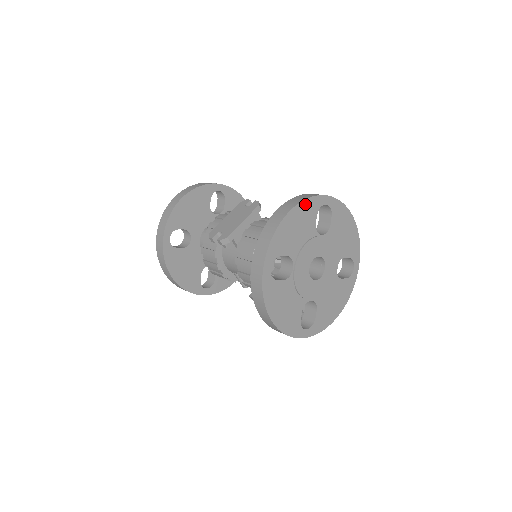
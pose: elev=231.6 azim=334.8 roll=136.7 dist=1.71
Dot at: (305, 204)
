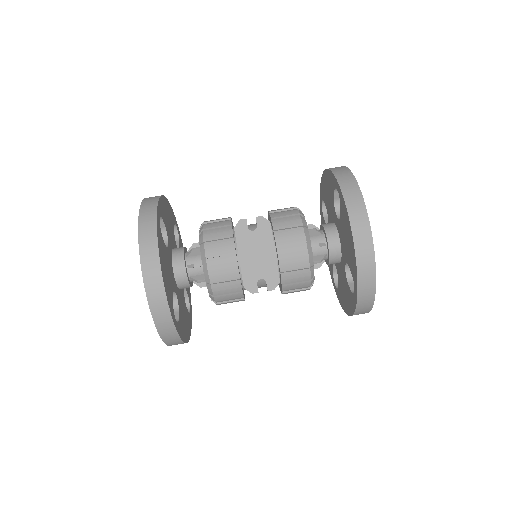
Dot at: (365, 211)
